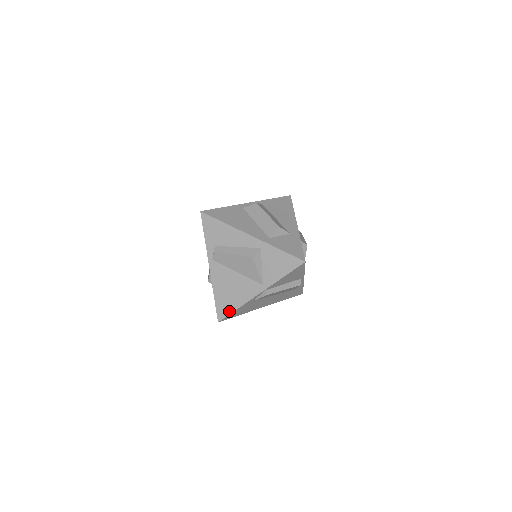
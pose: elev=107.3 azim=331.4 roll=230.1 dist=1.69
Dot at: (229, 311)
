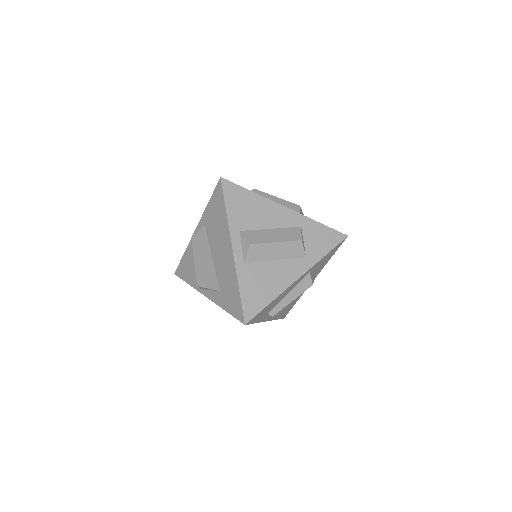
Dot at: (291, 308)
